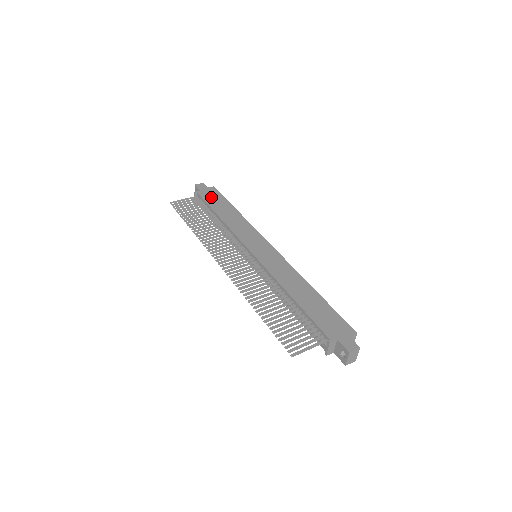
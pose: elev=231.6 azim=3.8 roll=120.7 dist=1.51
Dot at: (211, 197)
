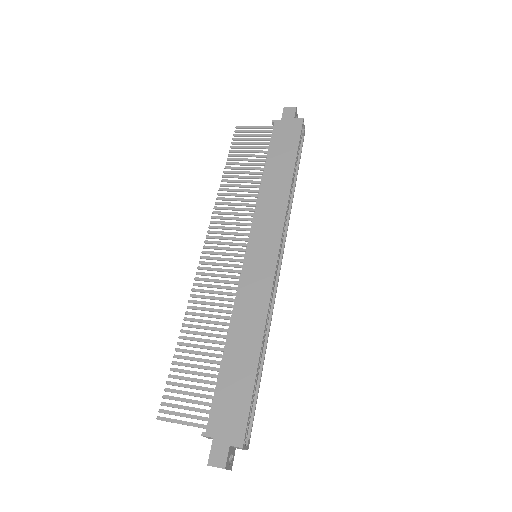
Dot at: (283, 137)
